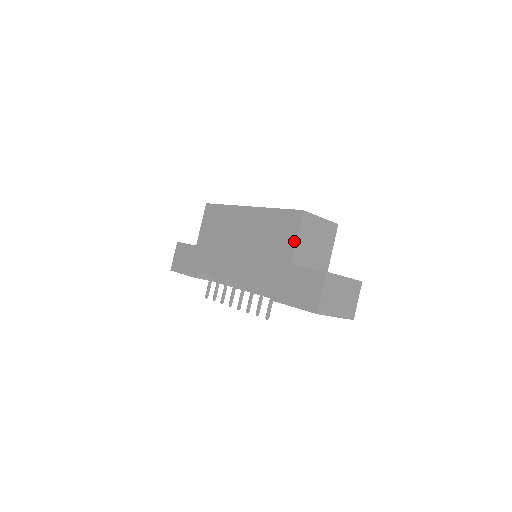
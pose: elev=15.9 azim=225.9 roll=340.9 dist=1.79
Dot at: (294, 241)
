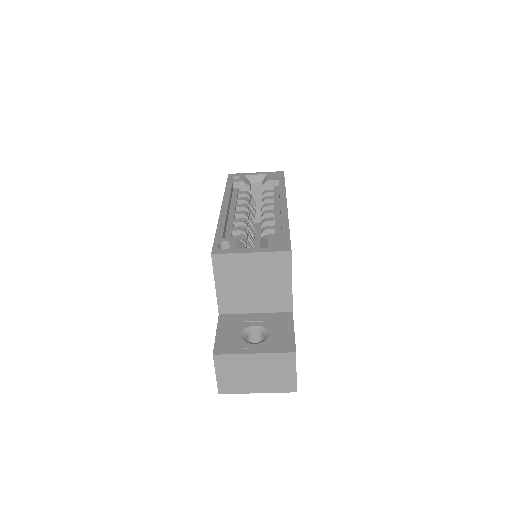
Dot at: (215, 288)
